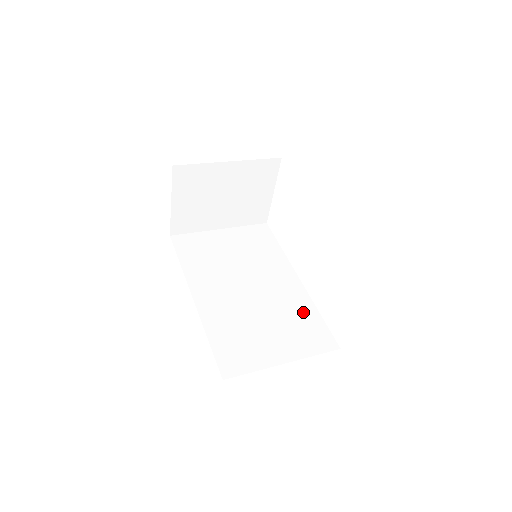
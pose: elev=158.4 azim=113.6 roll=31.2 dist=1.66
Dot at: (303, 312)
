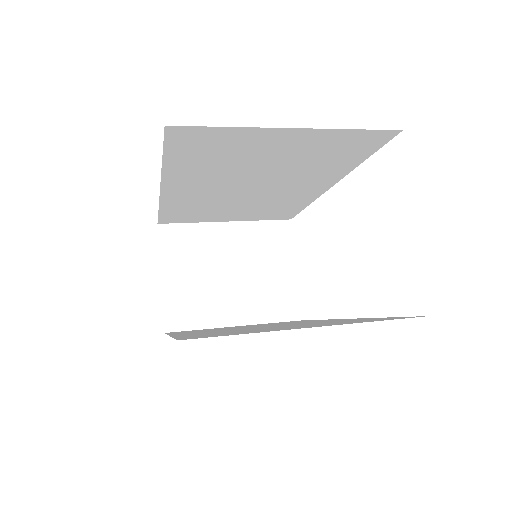
Dot at: (352, 320)
